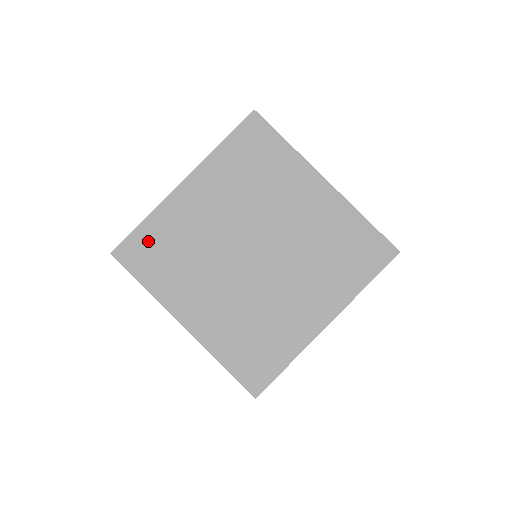
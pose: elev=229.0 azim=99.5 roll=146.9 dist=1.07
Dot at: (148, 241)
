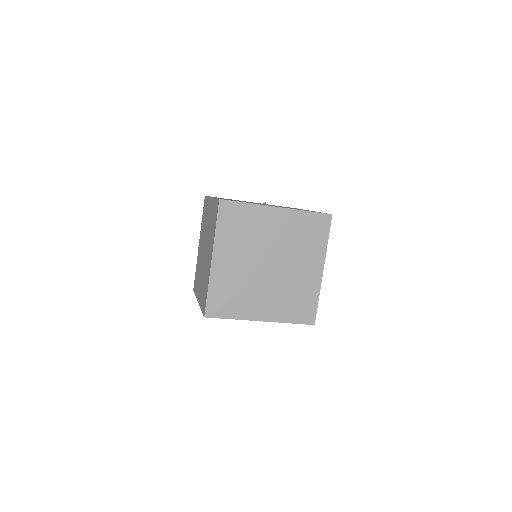
Dot at: (239, 212)
